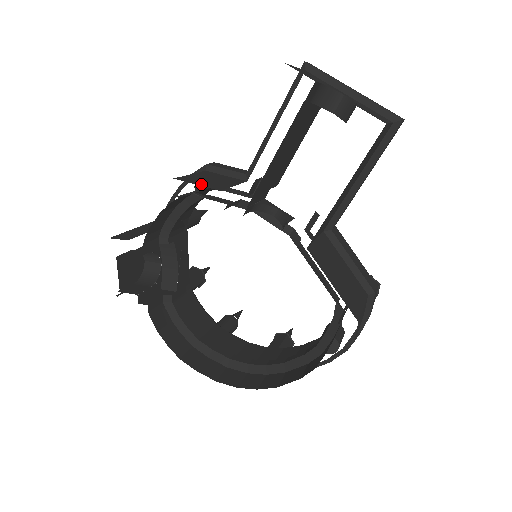
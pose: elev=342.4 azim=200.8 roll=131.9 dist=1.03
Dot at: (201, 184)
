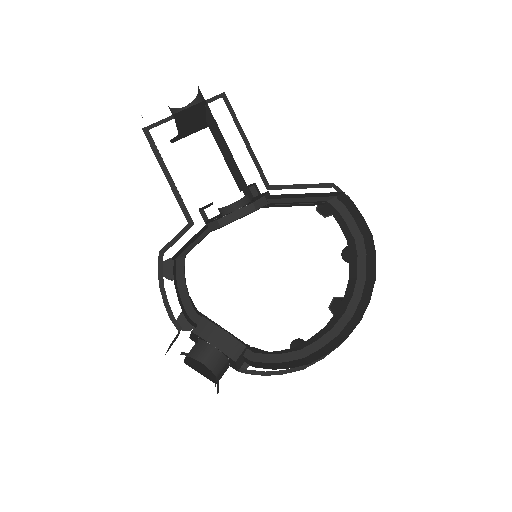
Dot at: occluded
